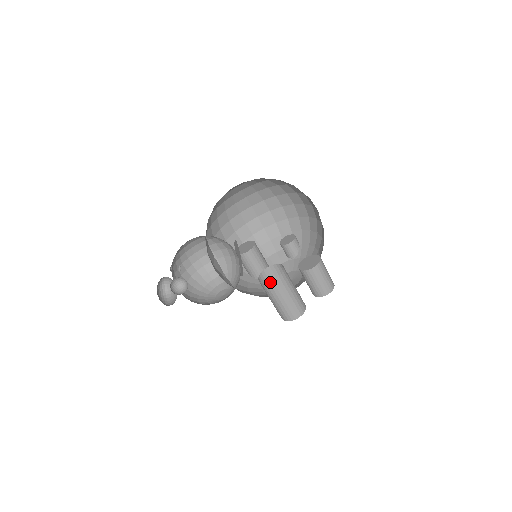
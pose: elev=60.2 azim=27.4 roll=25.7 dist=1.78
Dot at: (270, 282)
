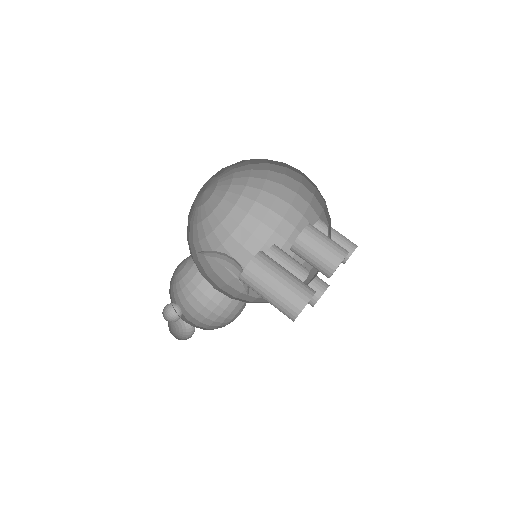
Dot at: (242, 274)
